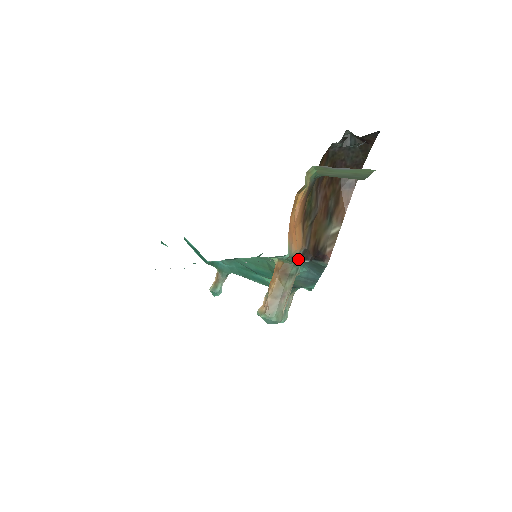
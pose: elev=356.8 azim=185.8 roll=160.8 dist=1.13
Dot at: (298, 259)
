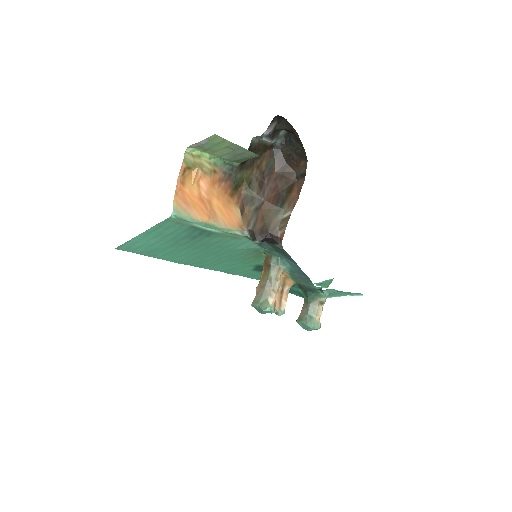
Dot at: (271, 249)
